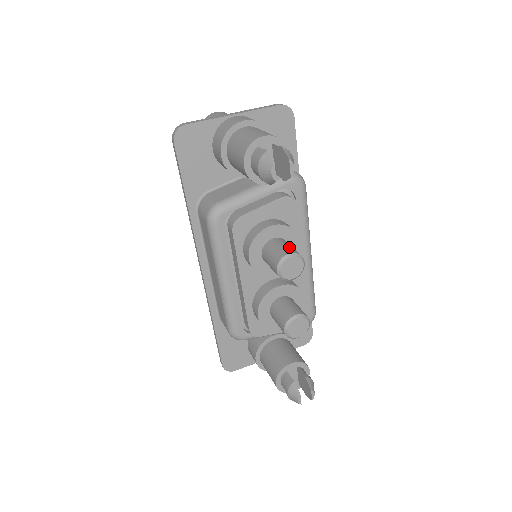
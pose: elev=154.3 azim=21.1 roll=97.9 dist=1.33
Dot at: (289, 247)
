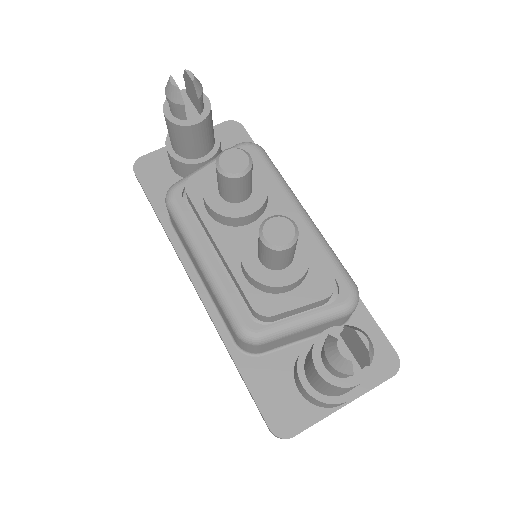
Dot at: occluded
